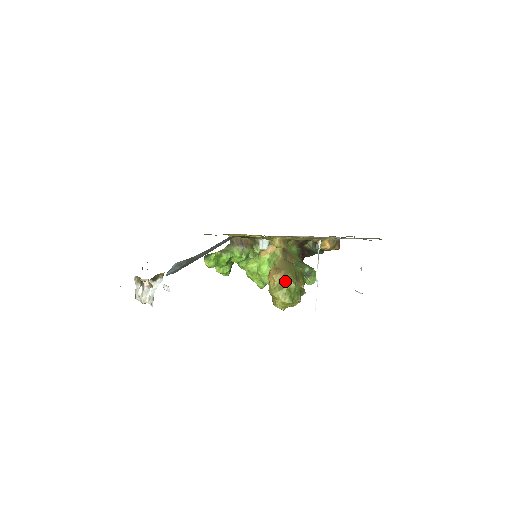
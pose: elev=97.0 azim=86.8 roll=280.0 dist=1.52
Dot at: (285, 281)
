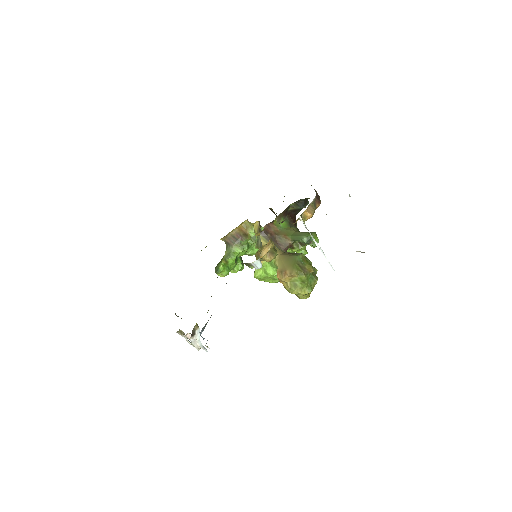
Dot at: (295, 278)
